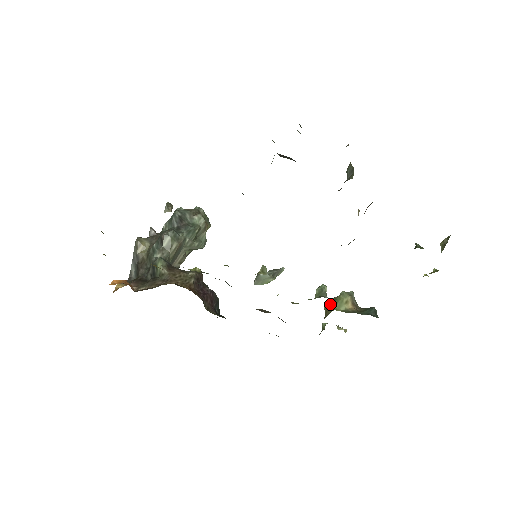
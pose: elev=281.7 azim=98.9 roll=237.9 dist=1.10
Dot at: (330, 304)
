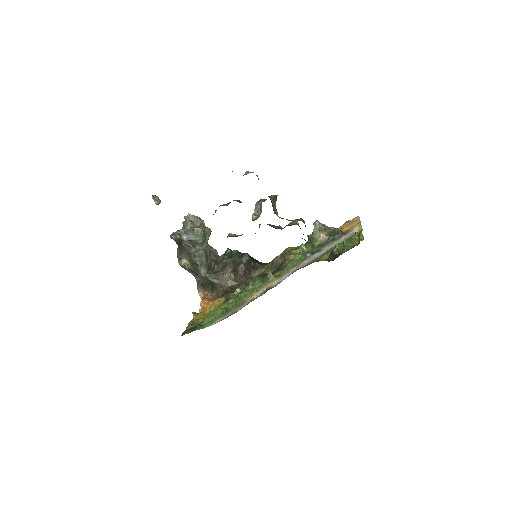
Dot at: occluded
